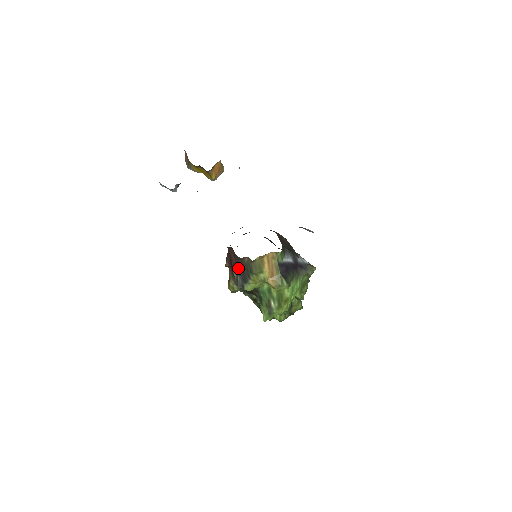
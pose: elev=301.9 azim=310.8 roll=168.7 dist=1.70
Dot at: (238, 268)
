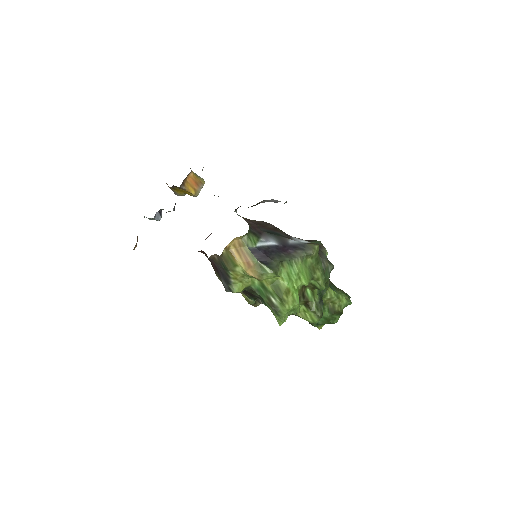
Dot at: (217, 271)
